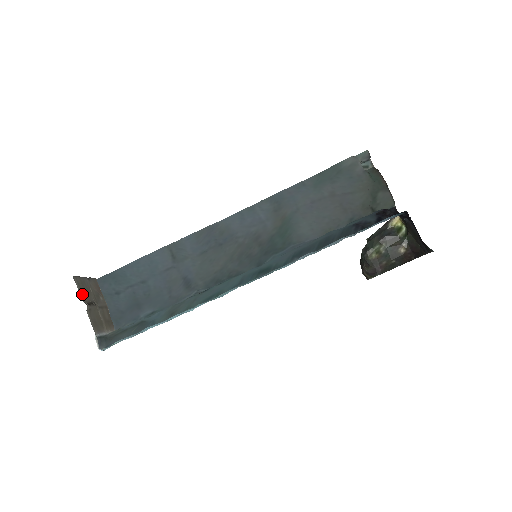
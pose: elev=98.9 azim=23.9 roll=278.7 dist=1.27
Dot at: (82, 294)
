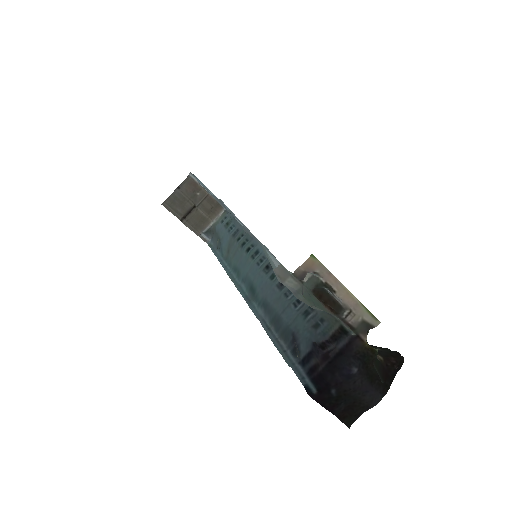
Dot at: (176, 211)
